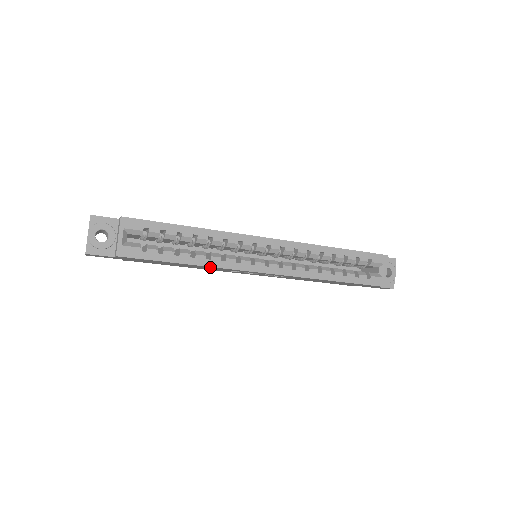
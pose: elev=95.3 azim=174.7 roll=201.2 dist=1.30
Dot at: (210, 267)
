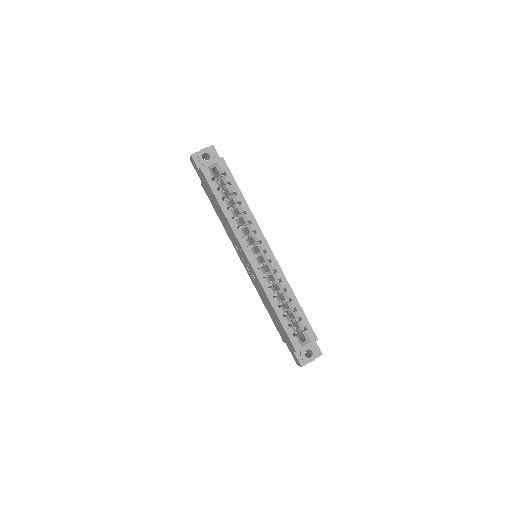
Dot at: (229, 224)
